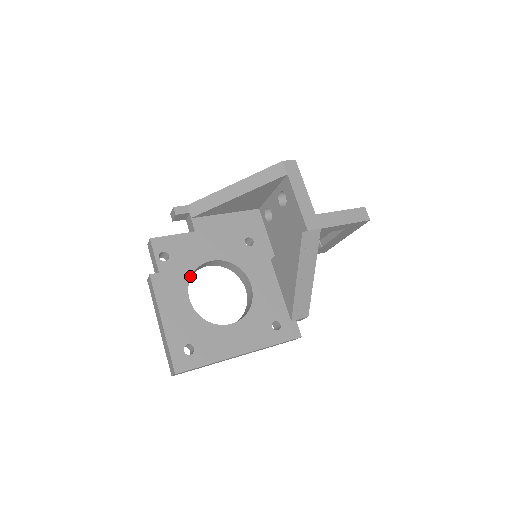
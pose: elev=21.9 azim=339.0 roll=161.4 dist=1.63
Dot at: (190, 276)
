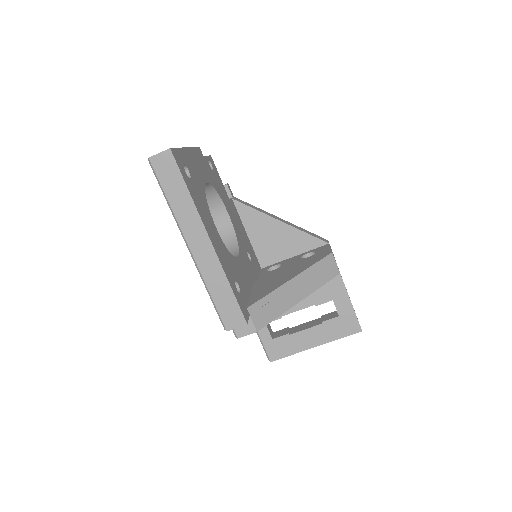
Dot at: (215, 188)
